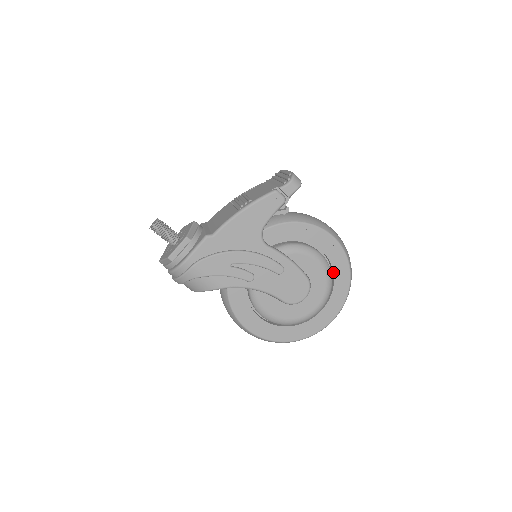
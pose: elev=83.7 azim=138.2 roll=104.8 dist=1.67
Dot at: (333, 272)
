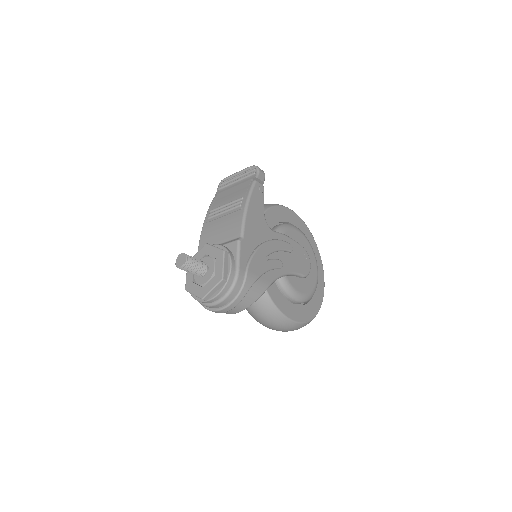
Dot at: occluded
